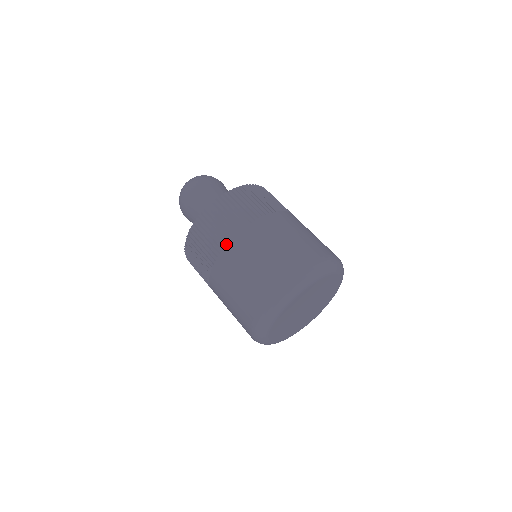
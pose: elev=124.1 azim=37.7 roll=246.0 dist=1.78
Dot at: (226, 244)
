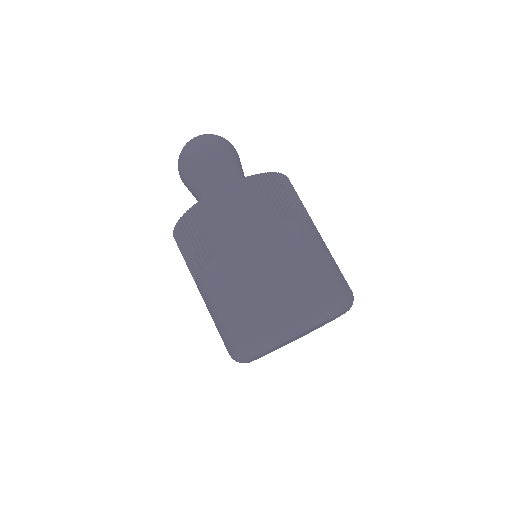
Dot at: (228, 247)
